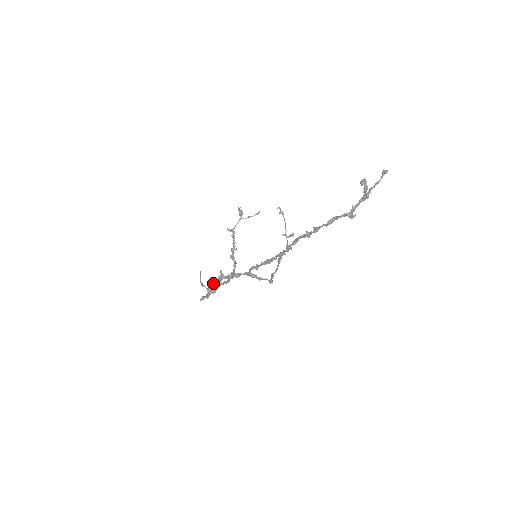
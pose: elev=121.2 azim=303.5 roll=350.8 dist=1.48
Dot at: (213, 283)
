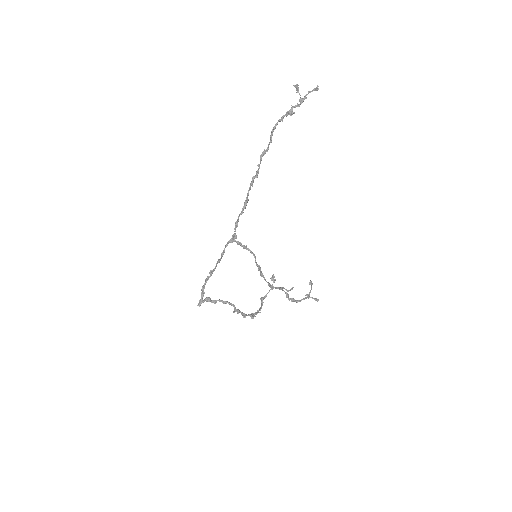
Dot at: (211, 273)
